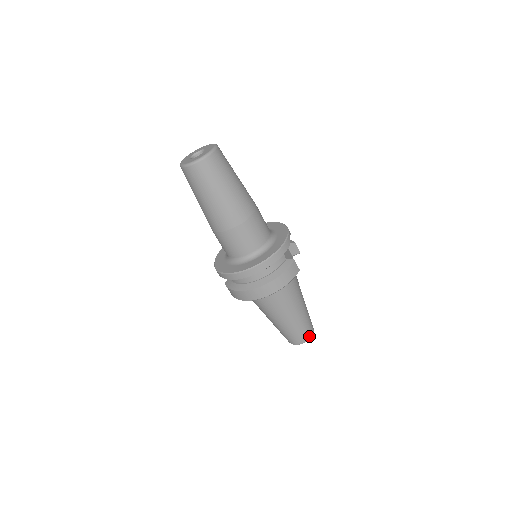
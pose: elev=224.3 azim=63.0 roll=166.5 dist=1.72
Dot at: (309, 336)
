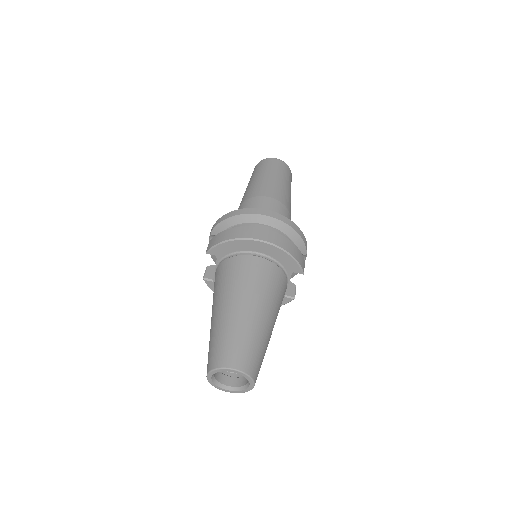
Dot at: (252, 371)
